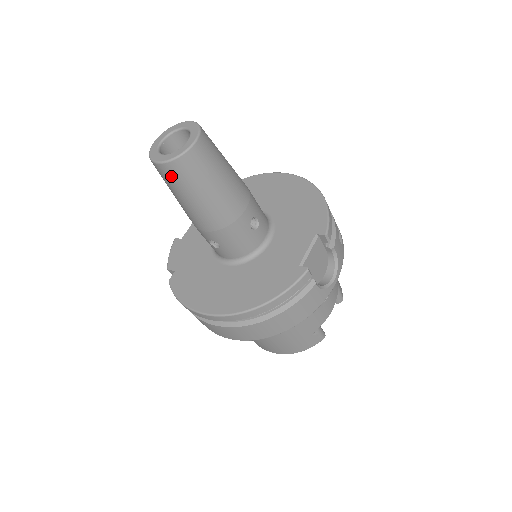
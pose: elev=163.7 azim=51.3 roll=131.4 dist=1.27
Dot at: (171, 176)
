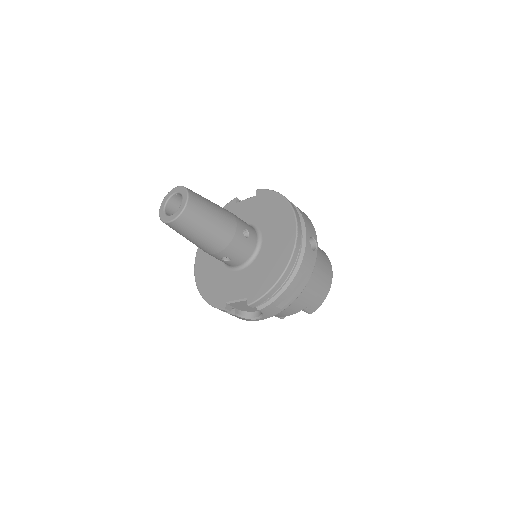
Dot at: occluded
